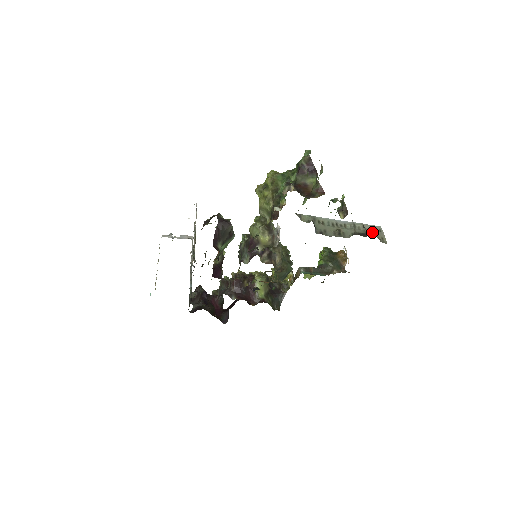
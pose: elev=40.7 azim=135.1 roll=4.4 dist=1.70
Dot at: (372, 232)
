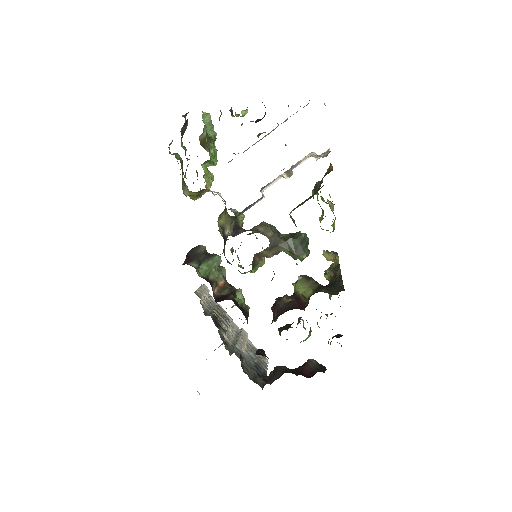
Dot at: occluded
